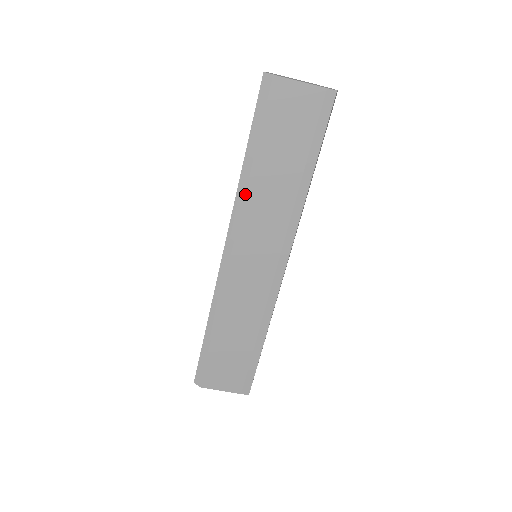
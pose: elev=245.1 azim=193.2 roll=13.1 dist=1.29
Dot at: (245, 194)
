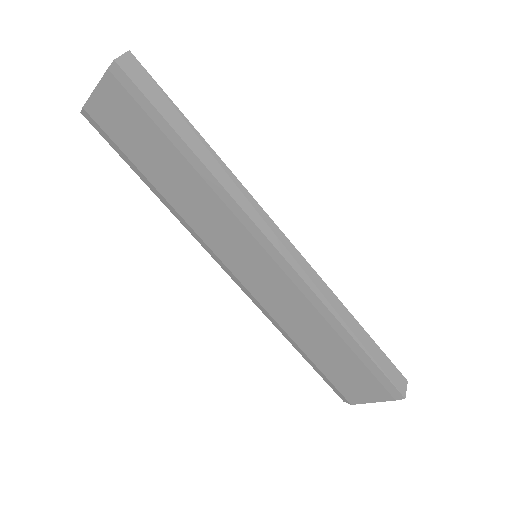
Dot at: (180, 215)
